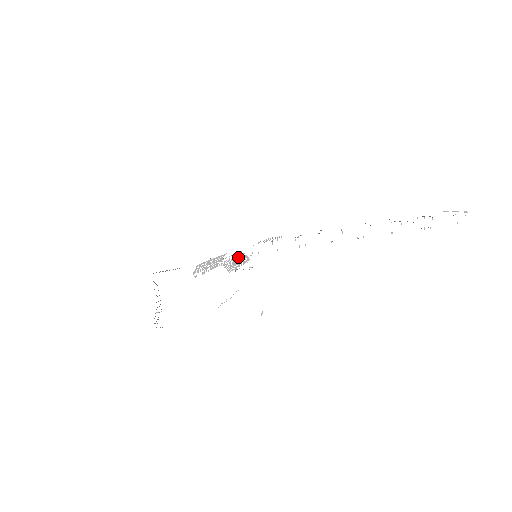
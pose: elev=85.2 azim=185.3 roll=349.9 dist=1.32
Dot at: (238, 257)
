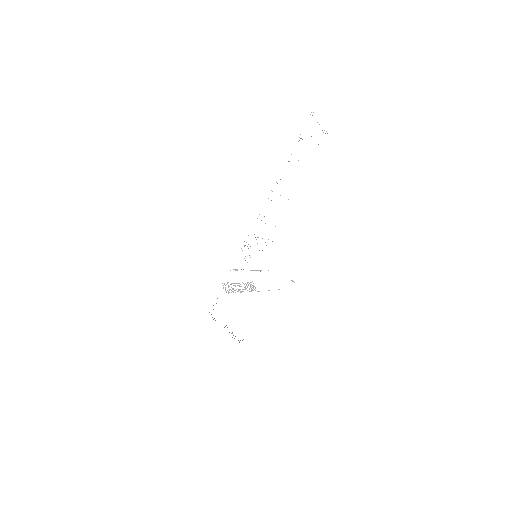
Dot at: occluded
